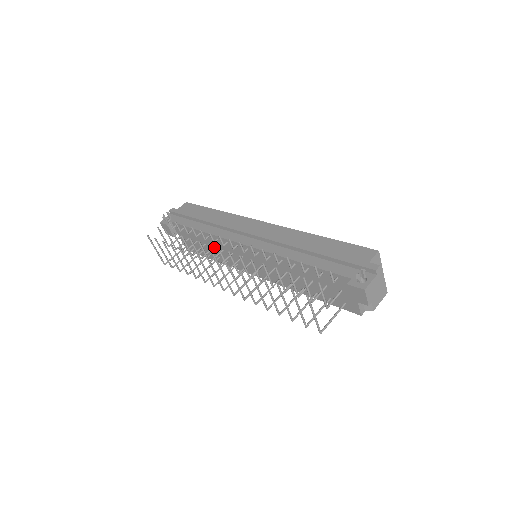
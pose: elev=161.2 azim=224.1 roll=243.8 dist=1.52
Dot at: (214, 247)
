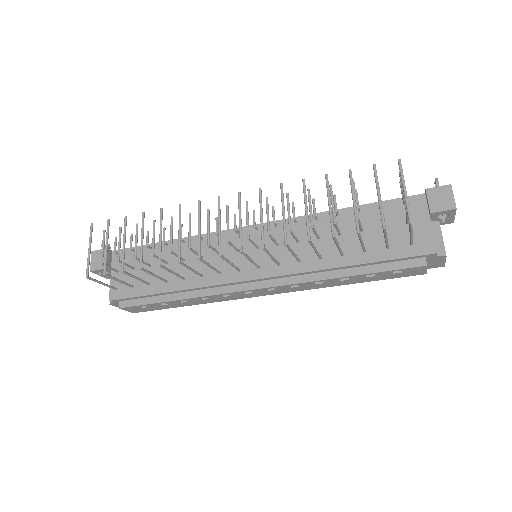
Dot at: (185, 260)
